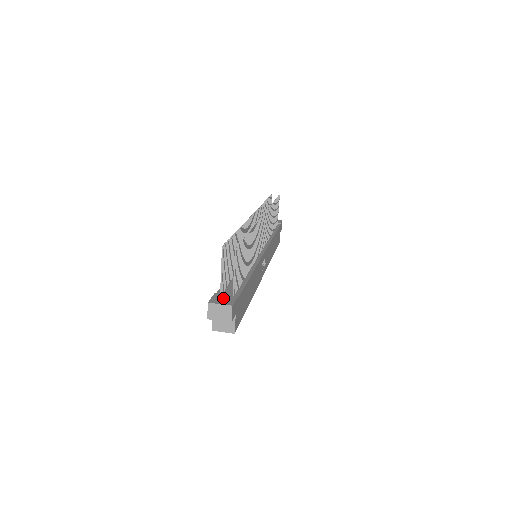
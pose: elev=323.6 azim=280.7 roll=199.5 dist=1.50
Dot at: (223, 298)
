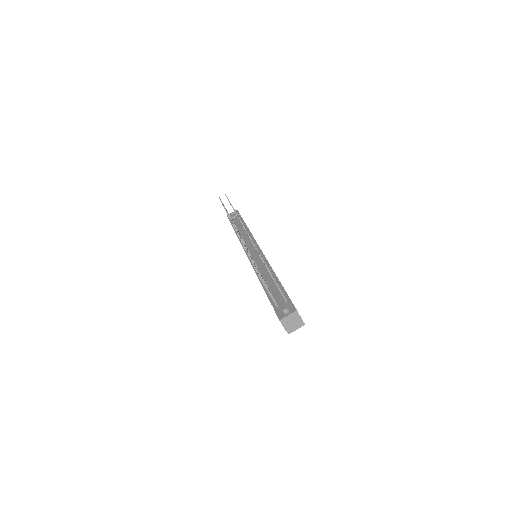
Dot at: (284, 309)
